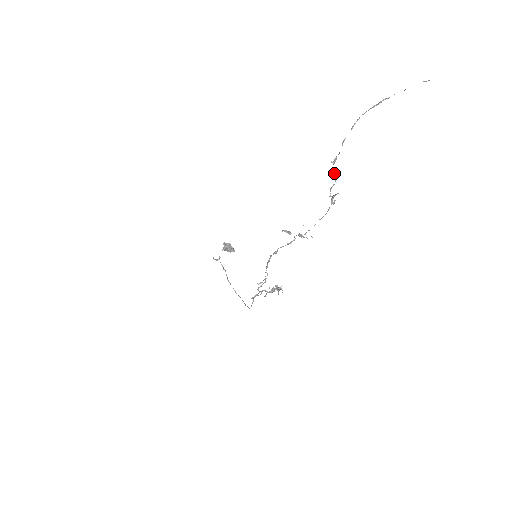
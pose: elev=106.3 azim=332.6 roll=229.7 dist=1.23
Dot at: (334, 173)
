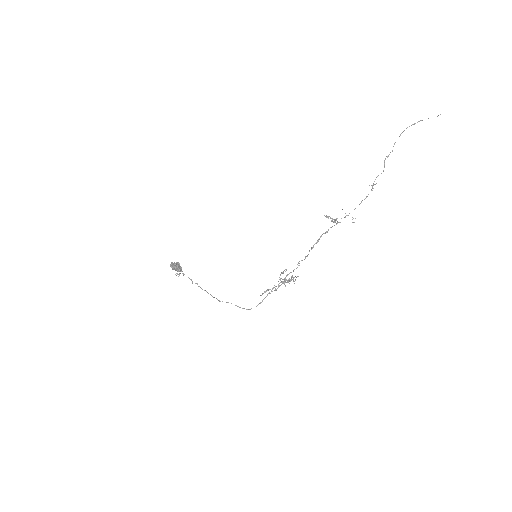
Dot at: (384, 166)
